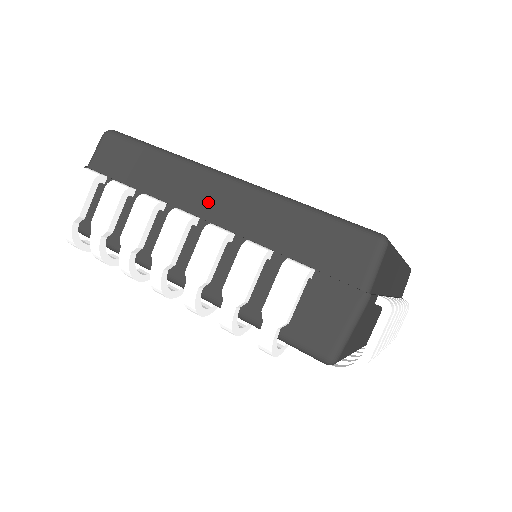
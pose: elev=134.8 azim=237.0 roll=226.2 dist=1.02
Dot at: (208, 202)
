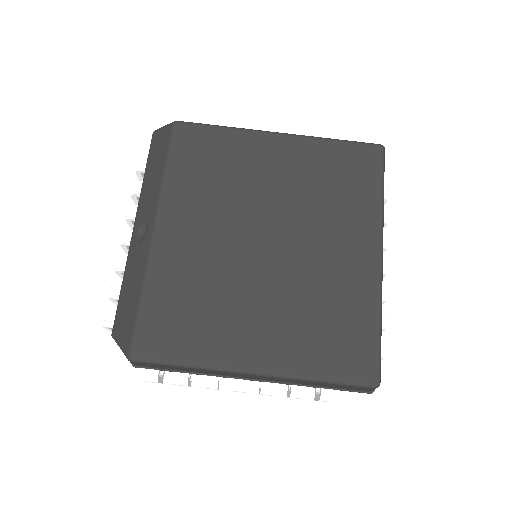
Dot at: (249, 377)
